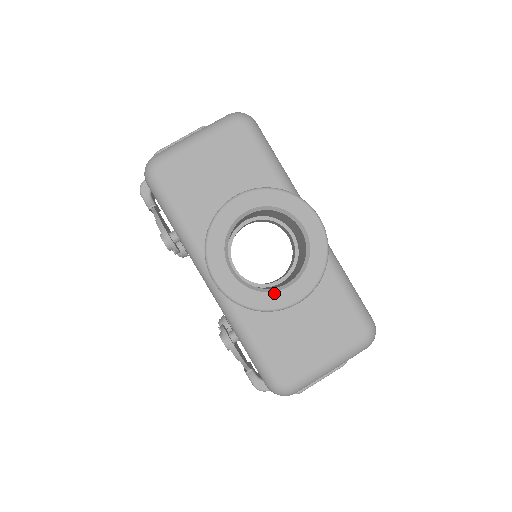
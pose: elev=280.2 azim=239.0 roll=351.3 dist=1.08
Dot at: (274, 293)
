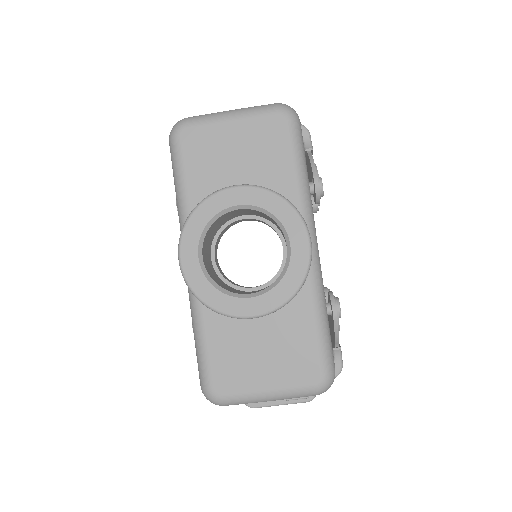
Dot at: (232, 298)
